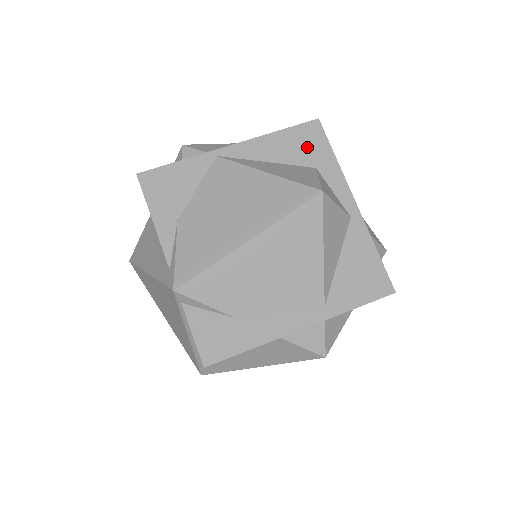
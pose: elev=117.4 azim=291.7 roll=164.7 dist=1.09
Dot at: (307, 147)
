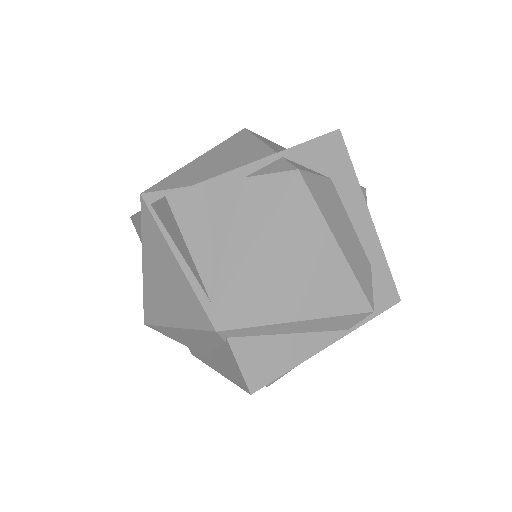
Dot at: occluded
